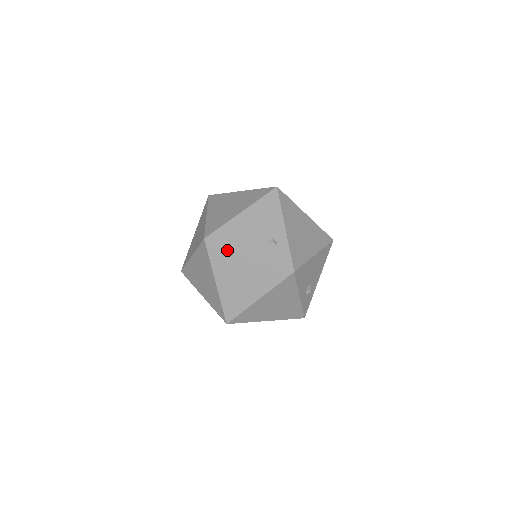
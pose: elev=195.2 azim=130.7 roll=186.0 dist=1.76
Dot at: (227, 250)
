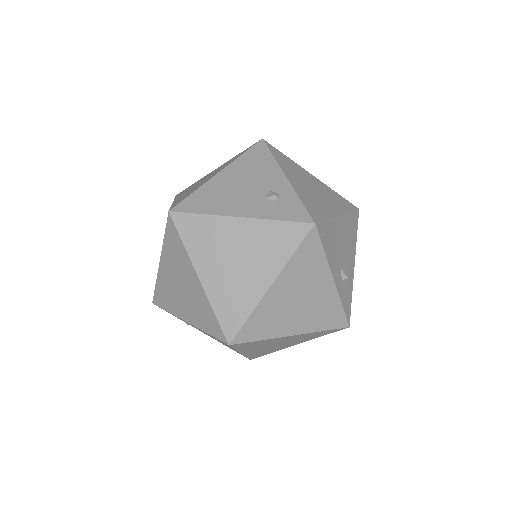
Dot at: (206, 219)
